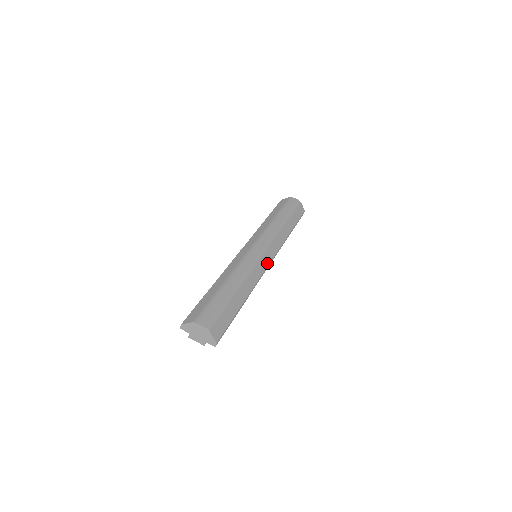
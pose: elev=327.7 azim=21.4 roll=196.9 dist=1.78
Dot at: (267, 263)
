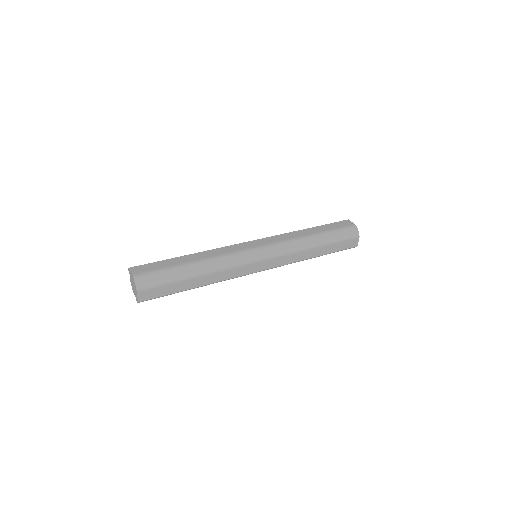
Dot at: (256, 270)
